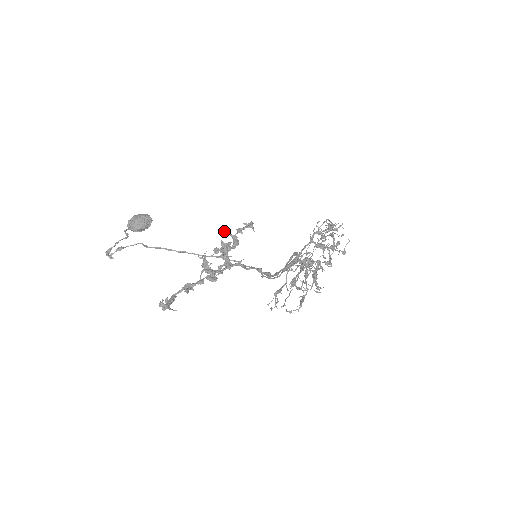
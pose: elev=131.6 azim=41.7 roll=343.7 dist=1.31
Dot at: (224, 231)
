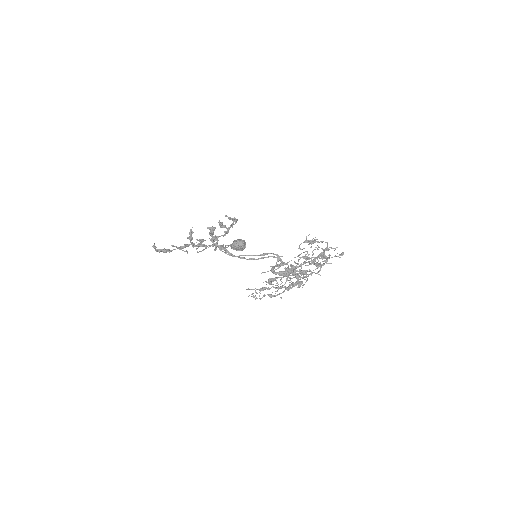
Dot at: (219, 222)
